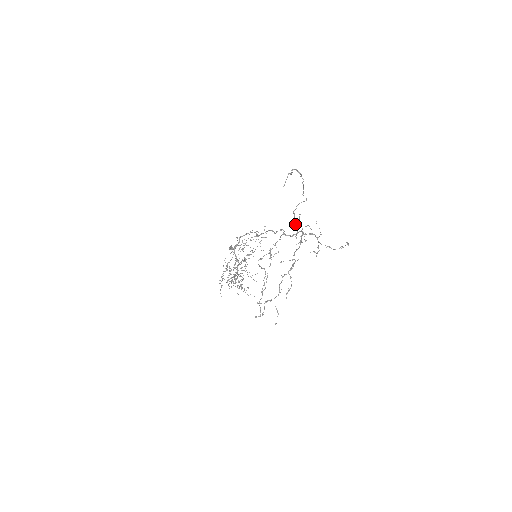
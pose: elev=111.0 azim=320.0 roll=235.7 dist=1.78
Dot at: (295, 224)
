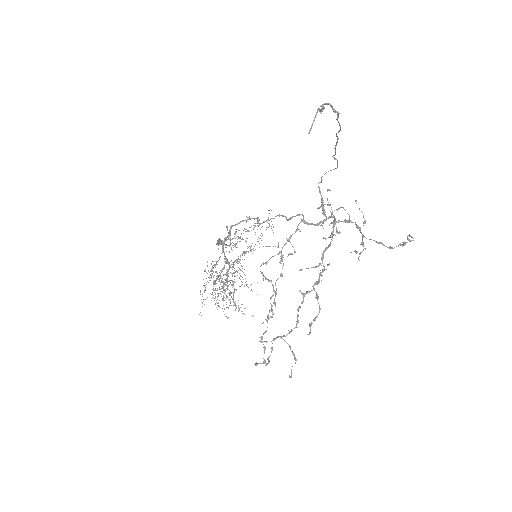
Dot at: (322, 205)
